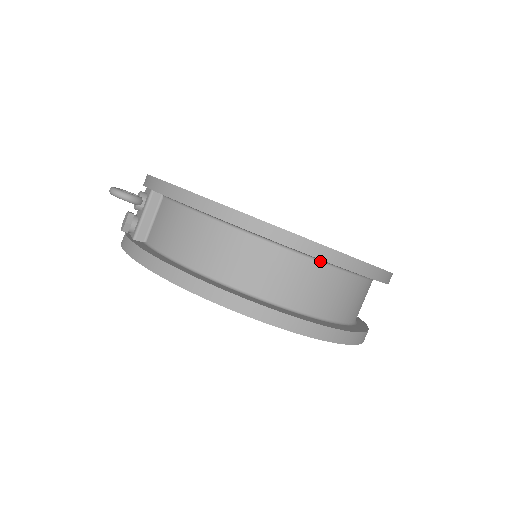
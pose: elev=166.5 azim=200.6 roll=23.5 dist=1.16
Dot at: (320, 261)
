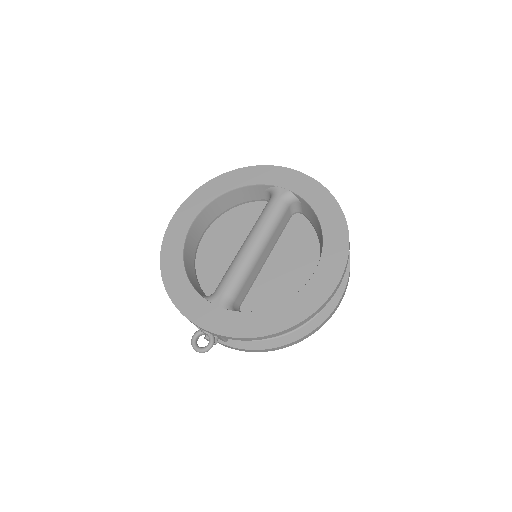
Dot at: occluded
